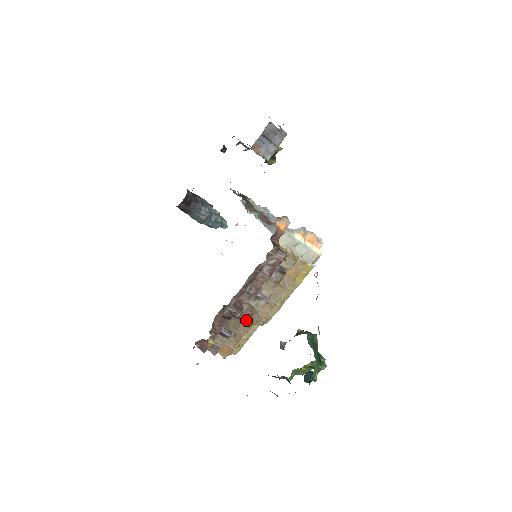
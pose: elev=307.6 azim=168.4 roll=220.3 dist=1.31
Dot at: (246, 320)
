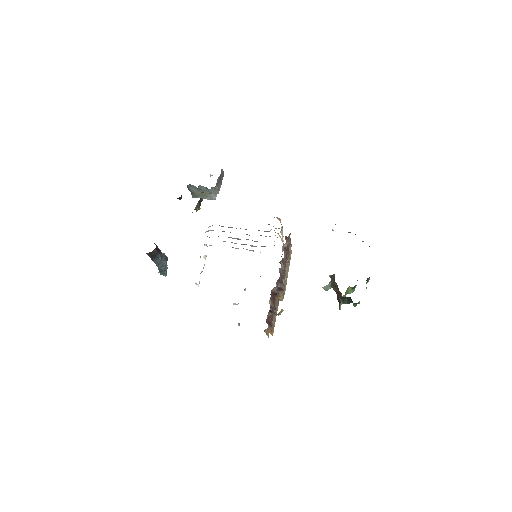
Dot at: (281, 295)
